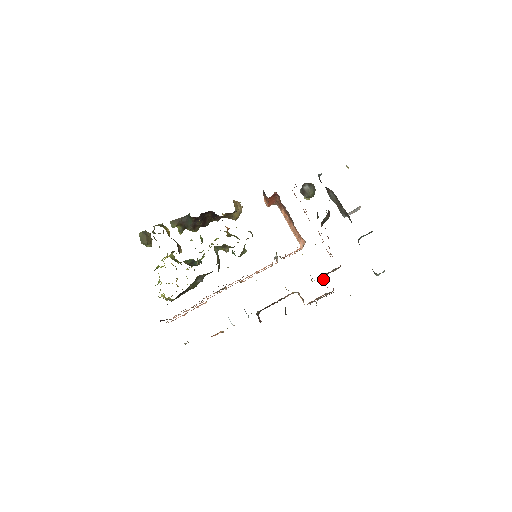
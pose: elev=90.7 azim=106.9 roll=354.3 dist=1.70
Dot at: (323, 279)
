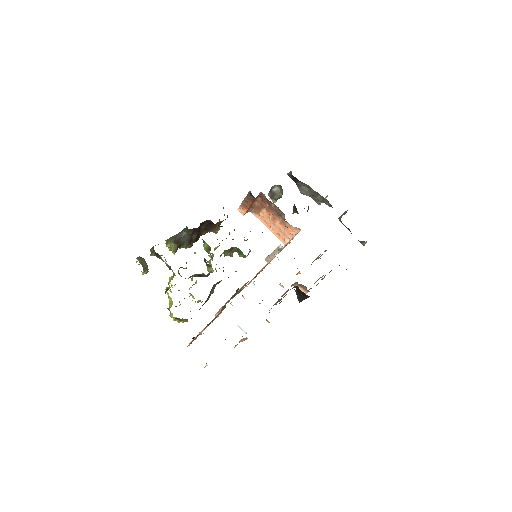
Dot at: occluded
